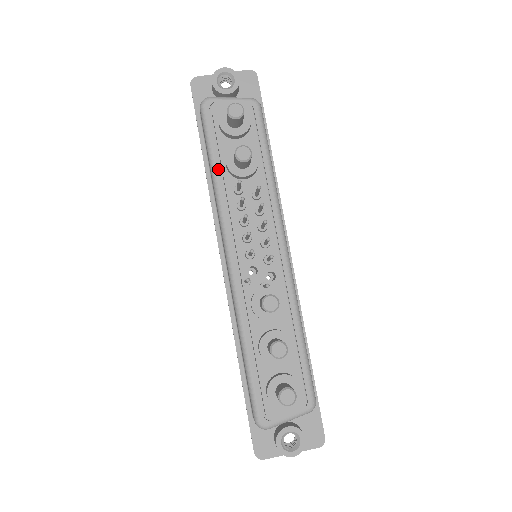
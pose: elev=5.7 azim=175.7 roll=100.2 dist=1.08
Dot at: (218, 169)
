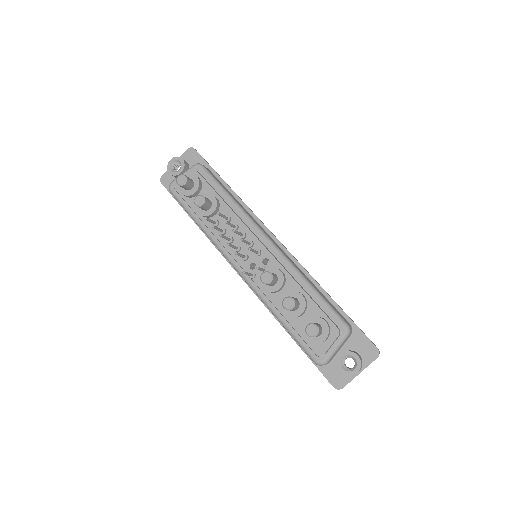
Dot at: (199, 220)
